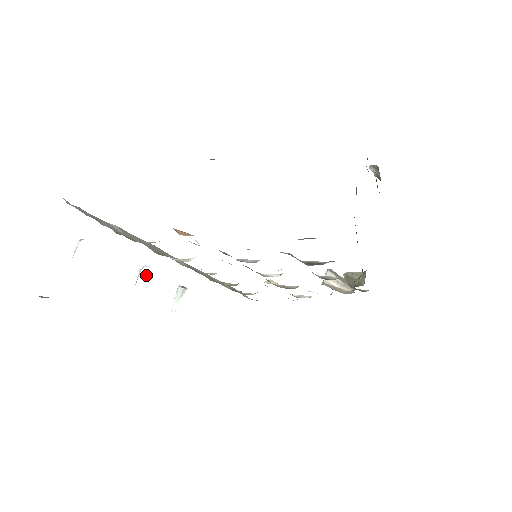
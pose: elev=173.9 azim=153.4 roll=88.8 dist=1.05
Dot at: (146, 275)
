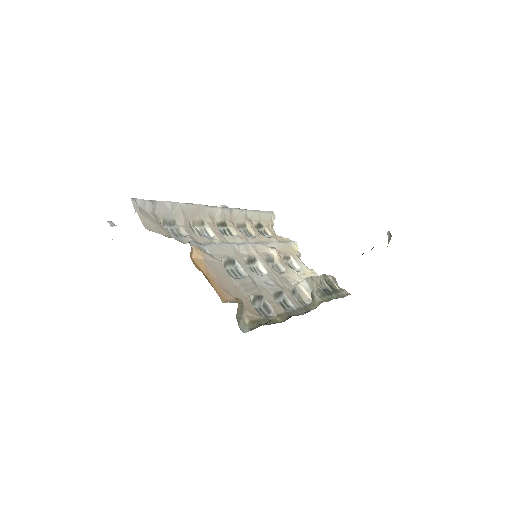
Dot at: occluded
